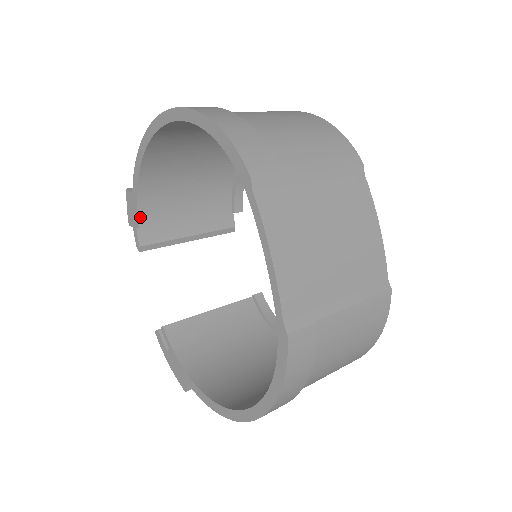
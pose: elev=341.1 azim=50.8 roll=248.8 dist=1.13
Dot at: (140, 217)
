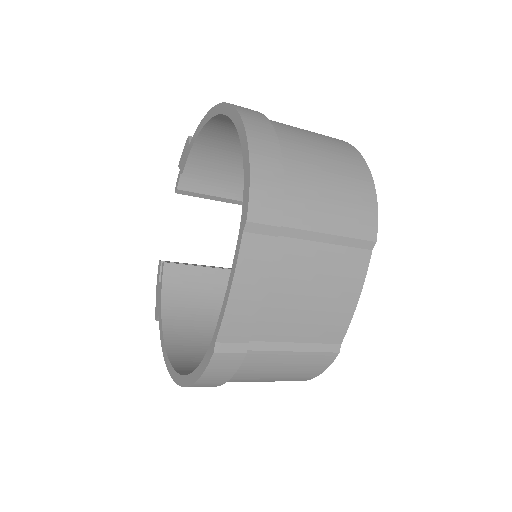
Dot at: (187, 167)
